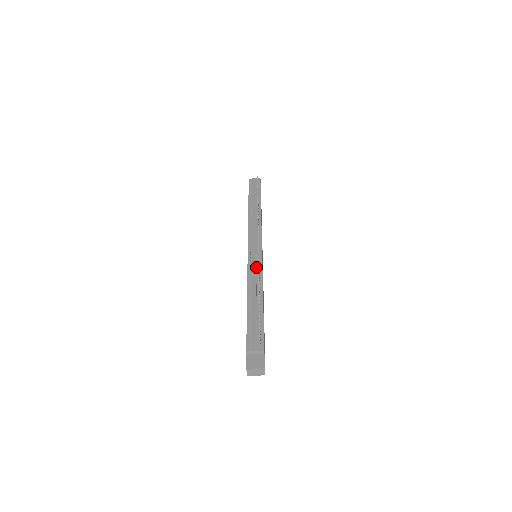
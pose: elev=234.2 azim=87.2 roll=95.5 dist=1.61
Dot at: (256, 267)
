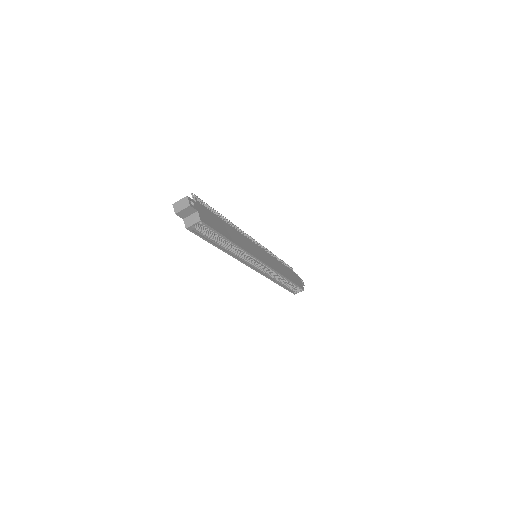
Dot at: occluded
